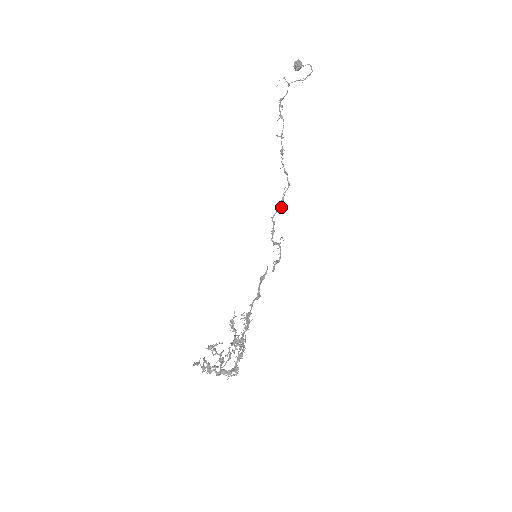
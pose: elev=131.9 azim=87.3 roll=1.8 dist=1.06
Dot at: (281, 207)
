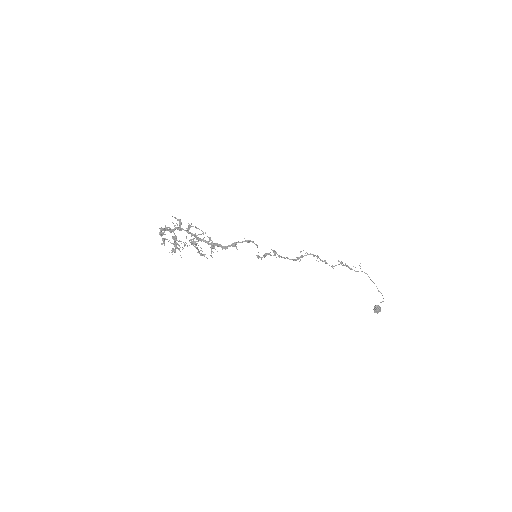
Dot at: (297, 259)
